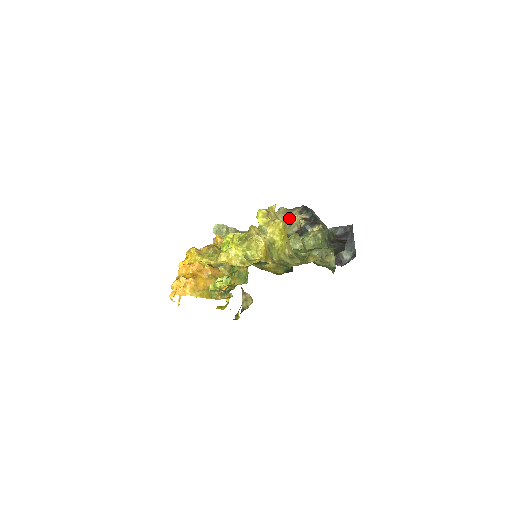
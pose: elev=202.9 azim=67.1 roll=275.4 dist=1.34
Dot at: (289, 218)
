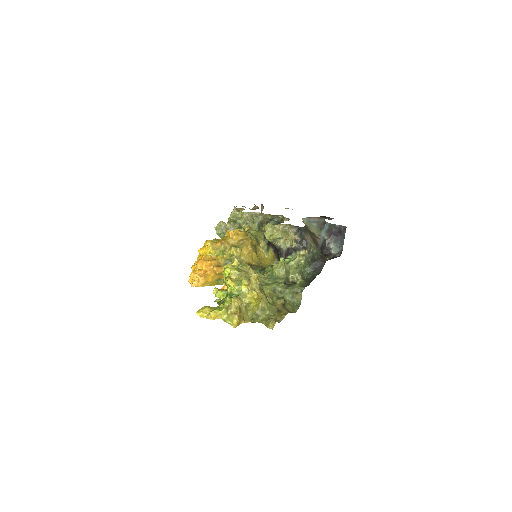
Dot at: (286, 233)
